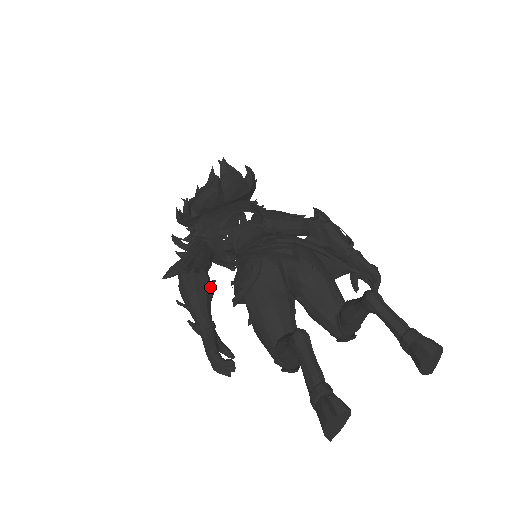
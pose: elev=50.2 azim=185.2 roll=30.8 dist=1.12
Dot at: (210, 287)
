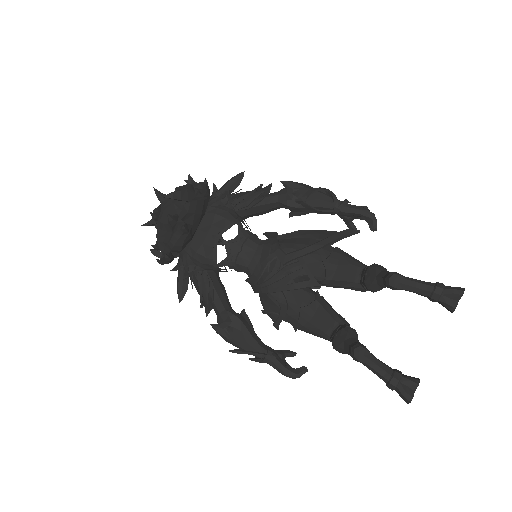
Dot at: (246, 322)
